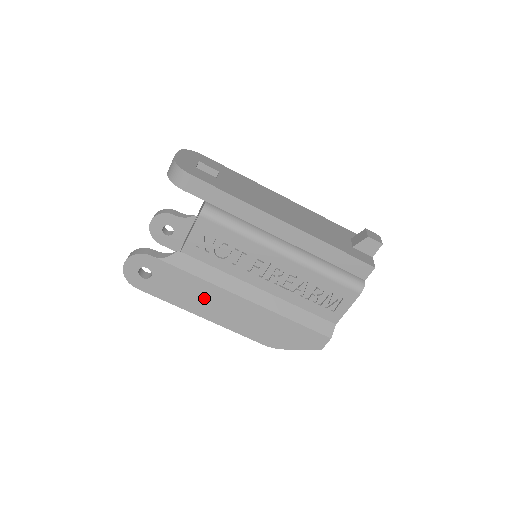
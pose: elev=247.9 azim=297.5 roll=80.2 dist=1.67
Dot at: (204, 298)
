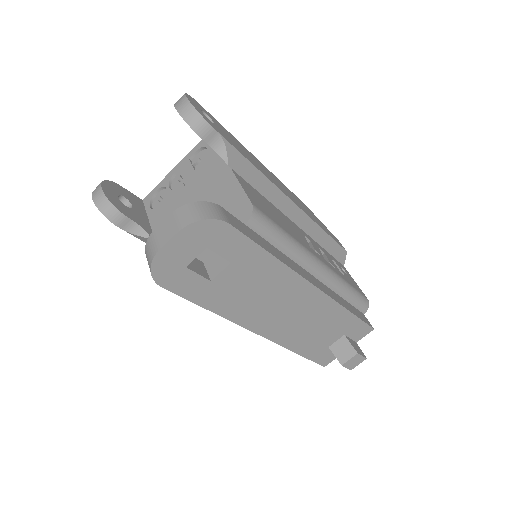
Dot at: occluded
